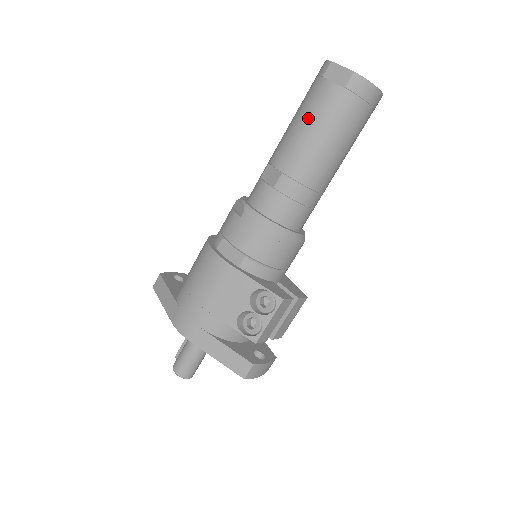
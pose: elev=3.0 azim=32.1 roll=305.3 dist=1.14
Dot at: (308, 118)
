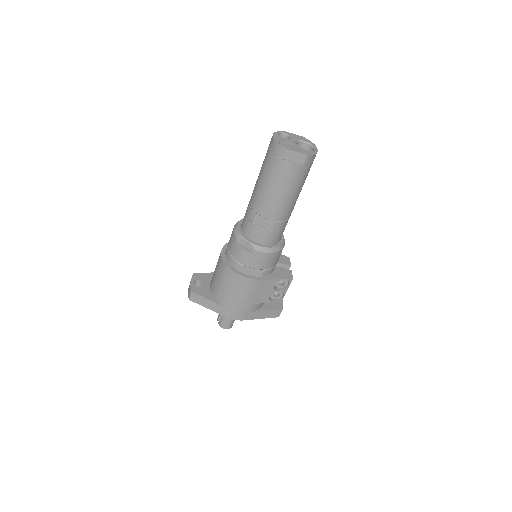
Dot at: (282, 188)
